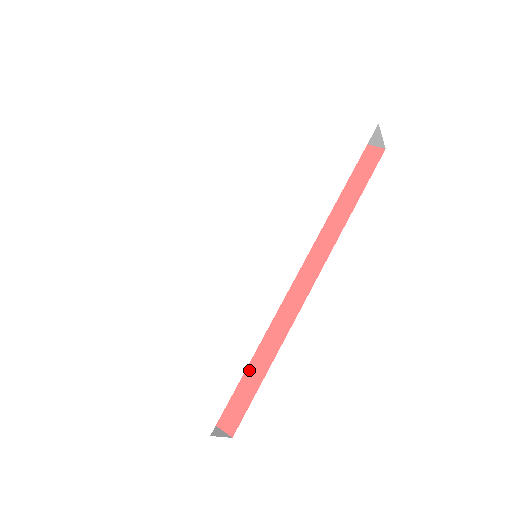
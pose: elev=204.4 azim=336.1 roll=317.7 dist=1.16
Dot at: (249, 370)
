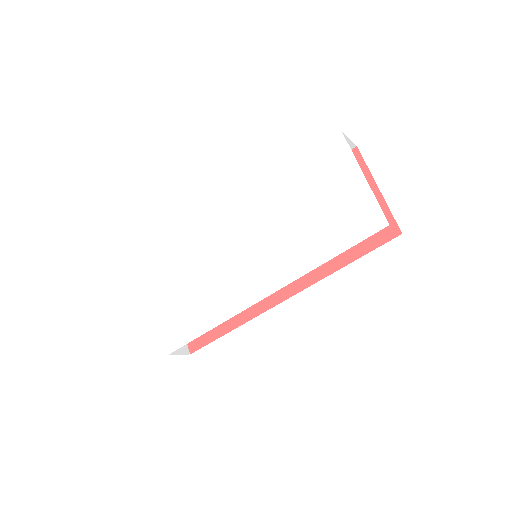
Dot at: occluded
